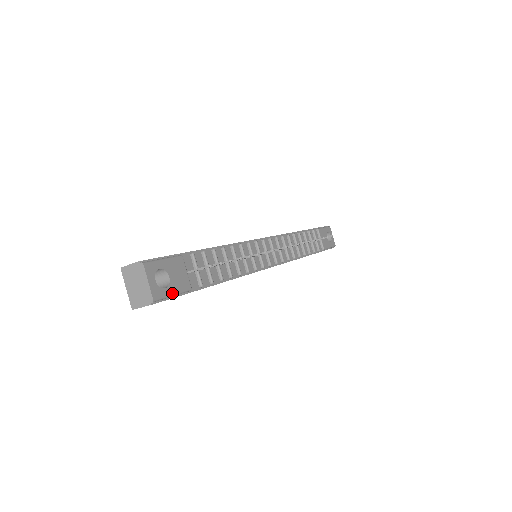
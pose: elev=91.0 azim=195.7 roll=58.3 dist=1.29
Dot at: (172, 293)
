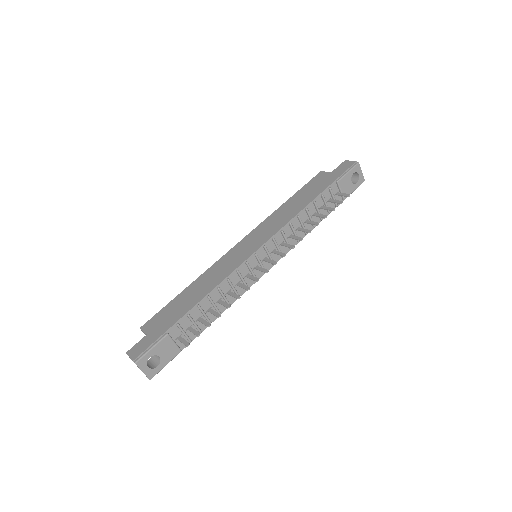
Dot at: (164, 365)
